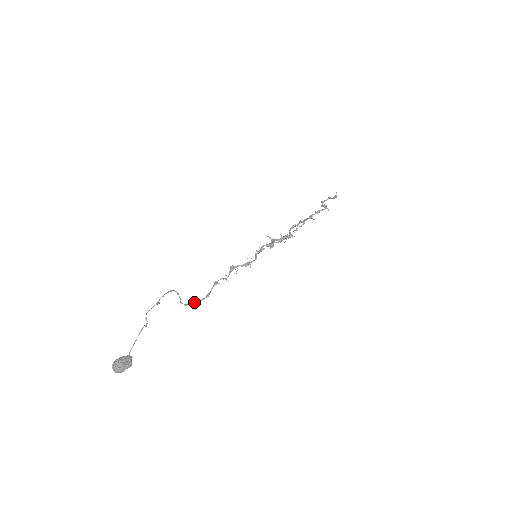
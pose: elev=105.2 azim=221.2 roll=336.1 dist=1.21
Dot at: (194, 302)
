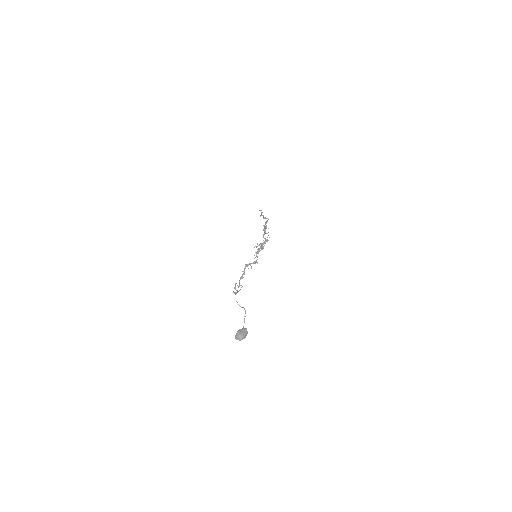
Dot at: occluded
